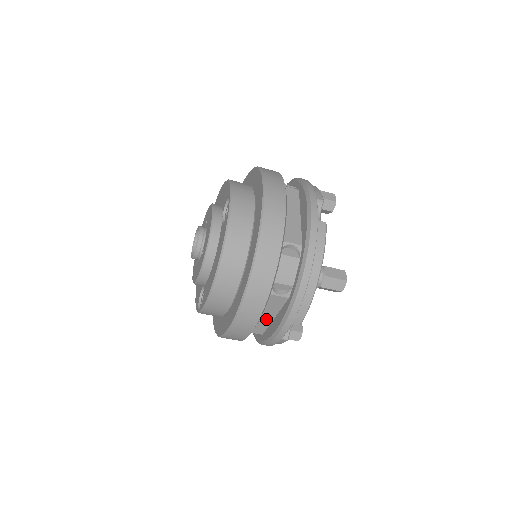
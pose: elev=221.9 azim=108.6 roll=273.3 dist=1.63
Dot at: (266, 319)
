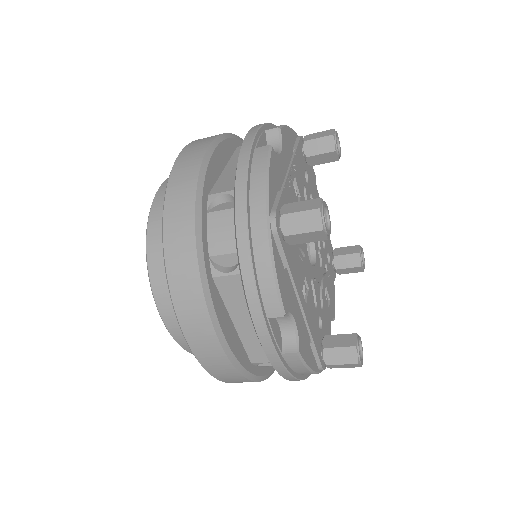
Dot at: occluded
